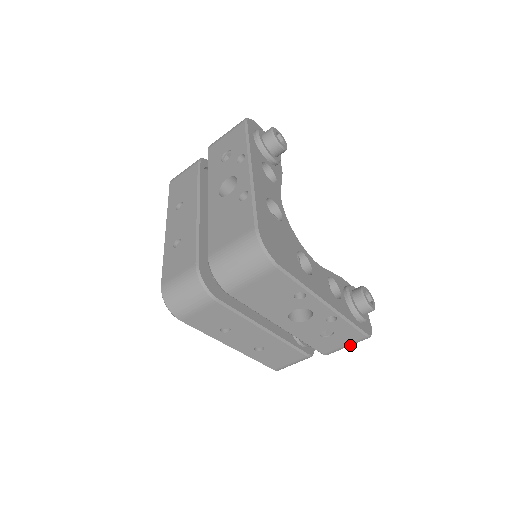
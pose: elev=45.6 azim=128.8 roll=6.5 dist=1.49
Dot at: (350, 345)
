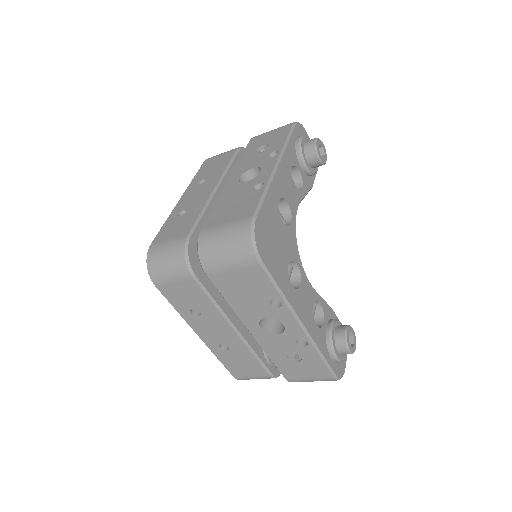
Dot at: (316, 380)
